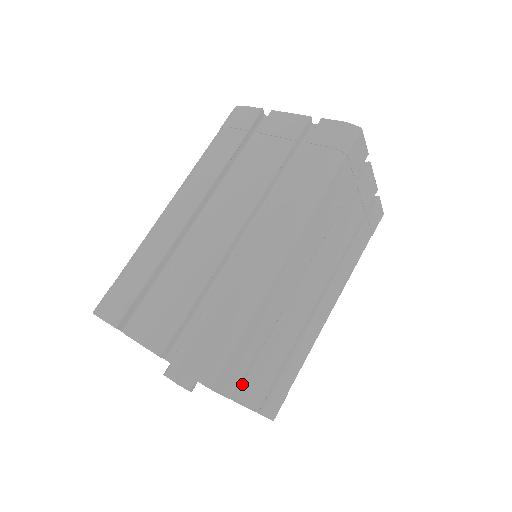
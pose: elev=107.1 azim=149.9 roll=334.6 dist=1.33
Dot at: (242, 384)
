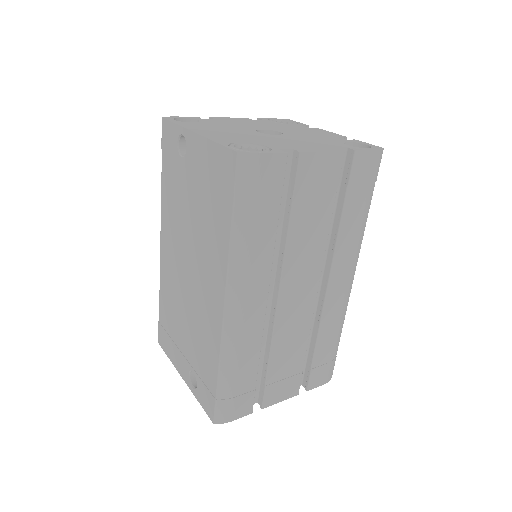
Dot at: occluded
